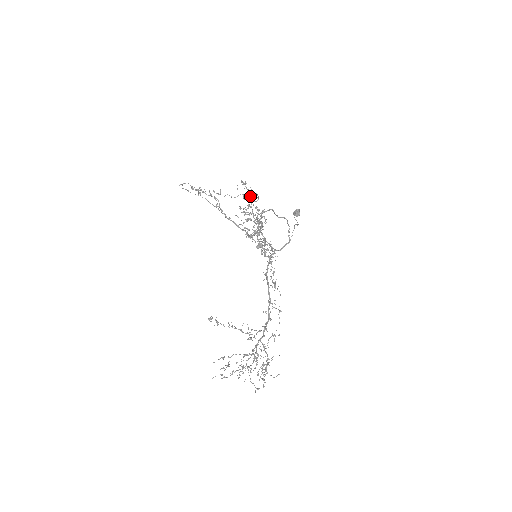
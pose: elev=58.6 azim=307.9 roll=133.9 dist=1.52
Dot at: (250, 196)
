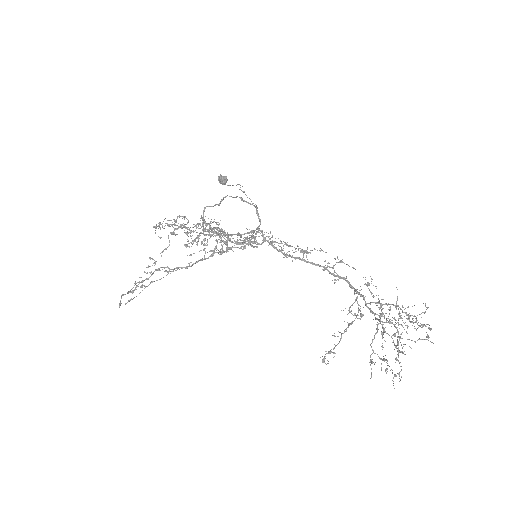
Dot at: occluded
